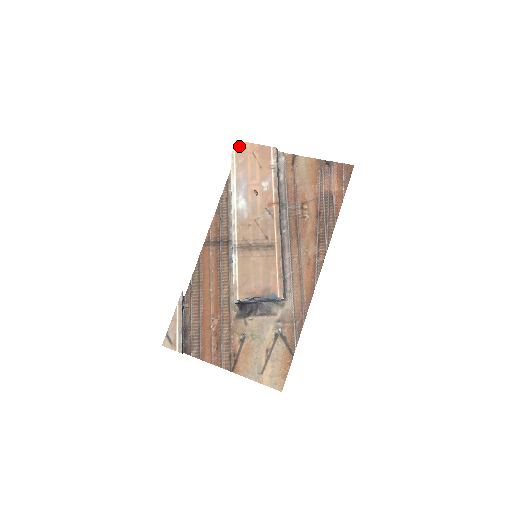
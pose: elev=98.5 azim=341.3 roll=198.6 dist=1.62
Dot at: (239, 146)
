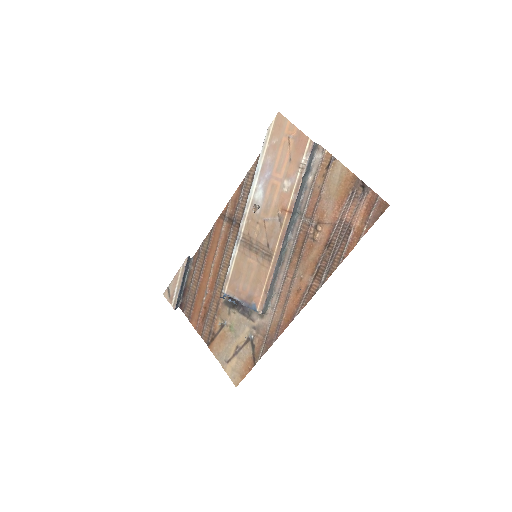
Dot at: (279, 121)
